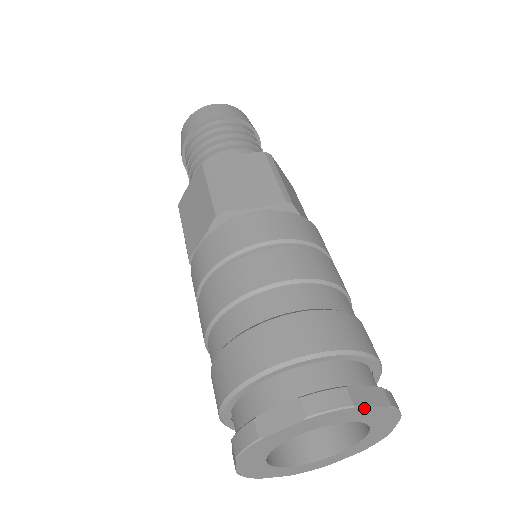
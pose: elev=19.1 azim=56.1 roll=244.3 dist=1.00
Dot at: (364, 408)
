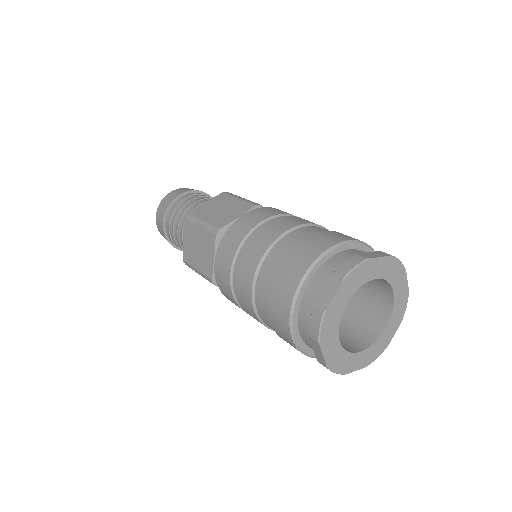
Dot at: (375, 260)
